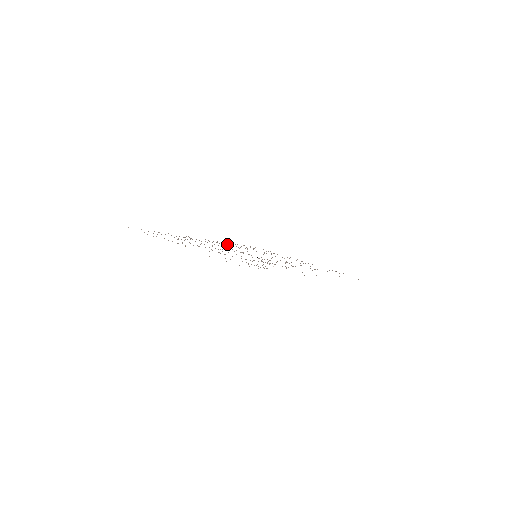
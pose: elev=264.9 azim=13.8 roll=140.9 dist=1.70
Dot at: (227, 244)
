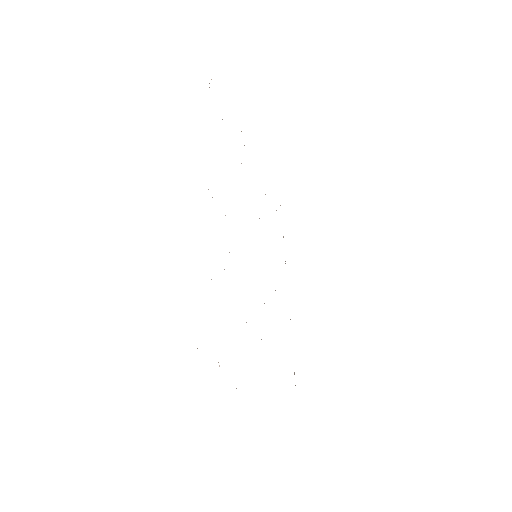
Dot at: occluded
